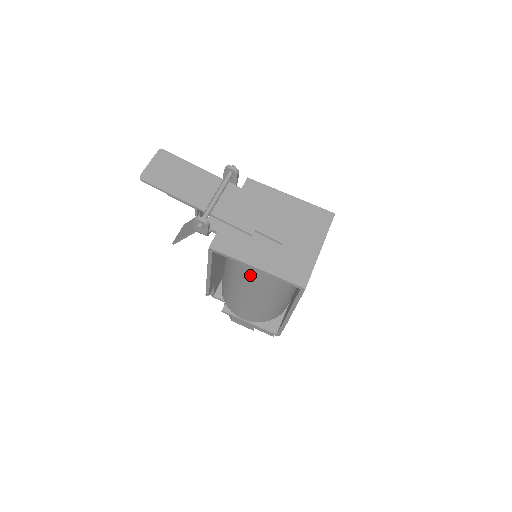
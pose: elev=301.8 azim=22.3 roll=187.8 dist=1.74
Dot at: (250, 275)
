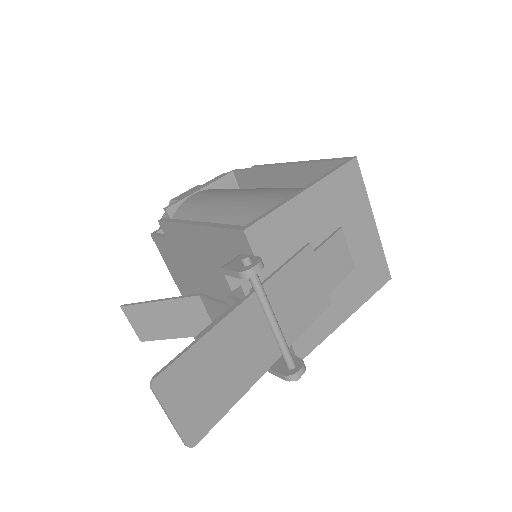
Dot at: occluded
